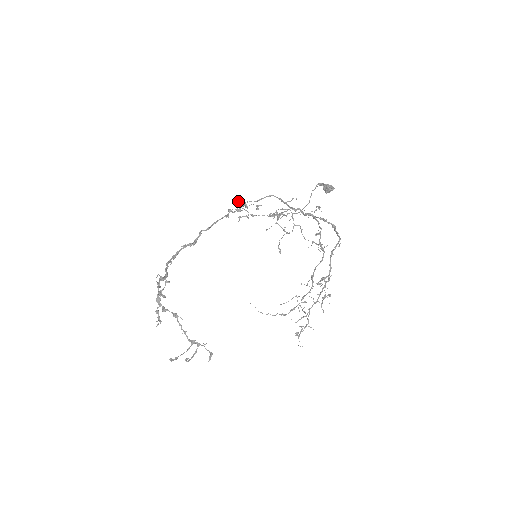
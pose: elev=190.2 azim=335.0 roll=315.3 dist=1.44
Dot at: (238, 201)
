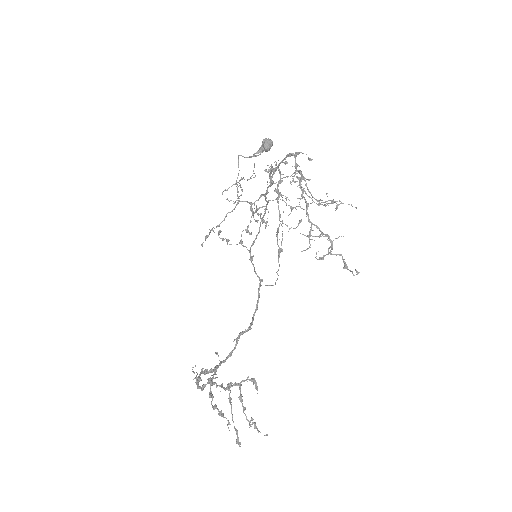
Dot at: occluded
